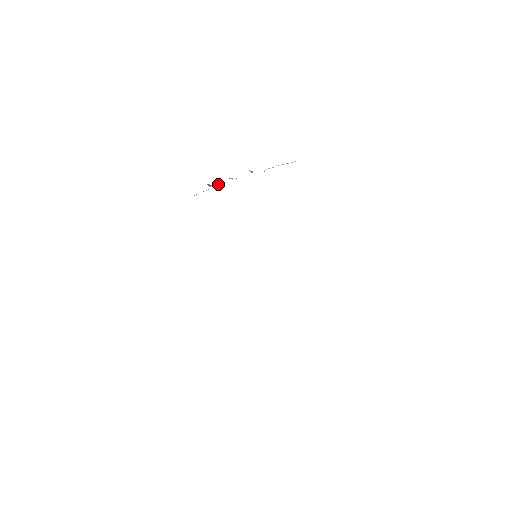
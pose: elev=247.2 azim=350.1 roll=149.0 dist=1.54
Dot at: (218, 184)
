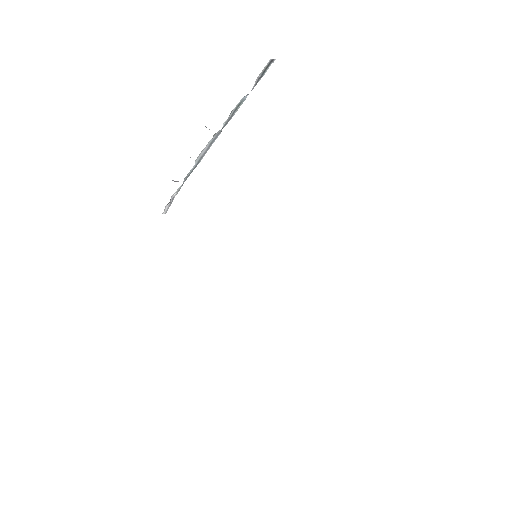
Dot at: (186, 177)
